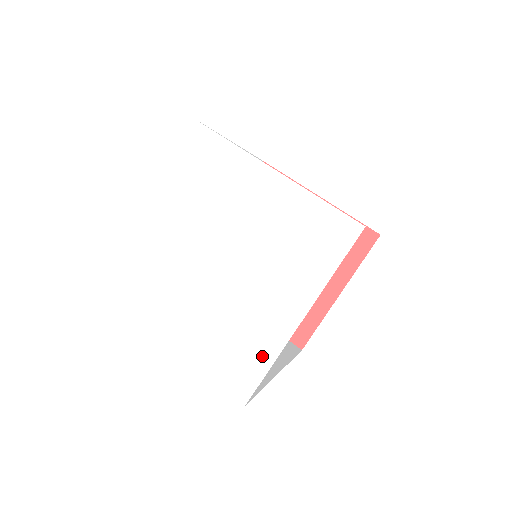
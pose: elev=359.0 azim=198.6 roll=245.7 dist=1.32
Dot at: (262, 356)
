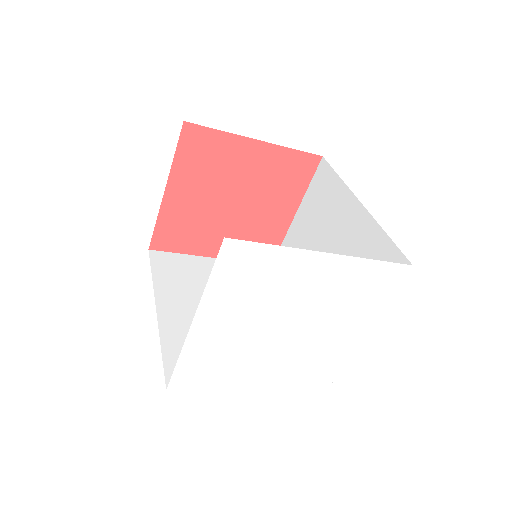
Dot at: (337, 363)
